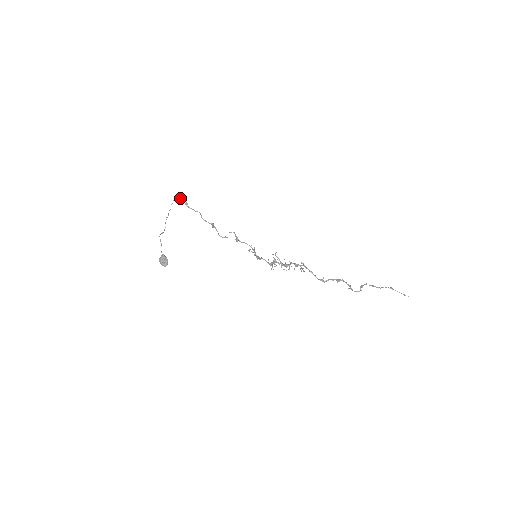
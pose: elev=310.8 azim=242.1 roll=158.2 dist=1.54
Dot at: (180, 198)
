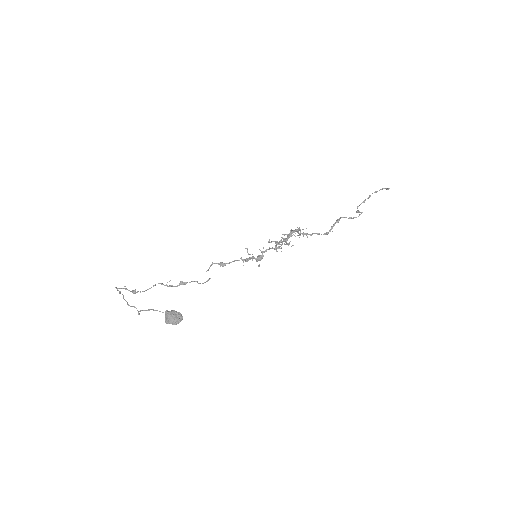
Dot at: (122, 288)
